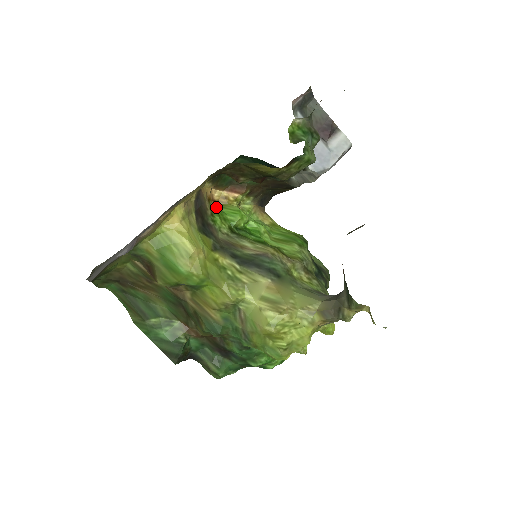
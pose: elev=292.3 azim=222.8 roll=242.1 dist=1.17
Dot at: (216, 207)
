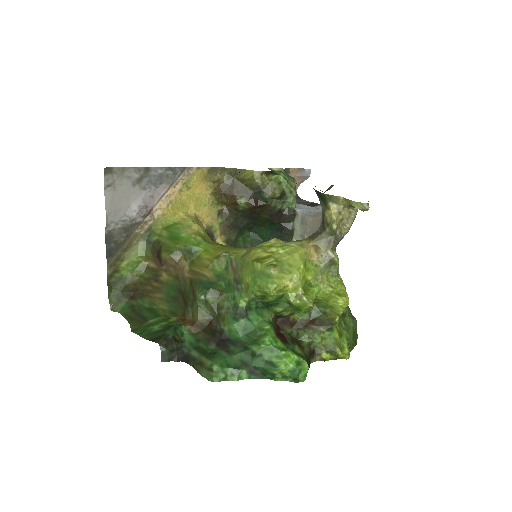
Dot at: occluded
